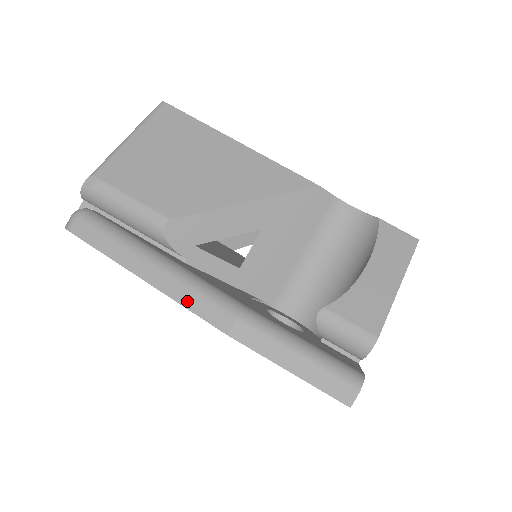
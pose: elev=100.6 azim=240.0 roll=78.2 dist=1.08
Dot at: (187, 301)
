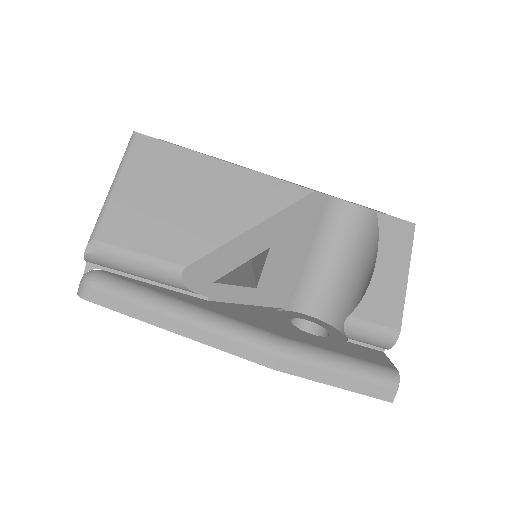
Dot at: (227, 346)
